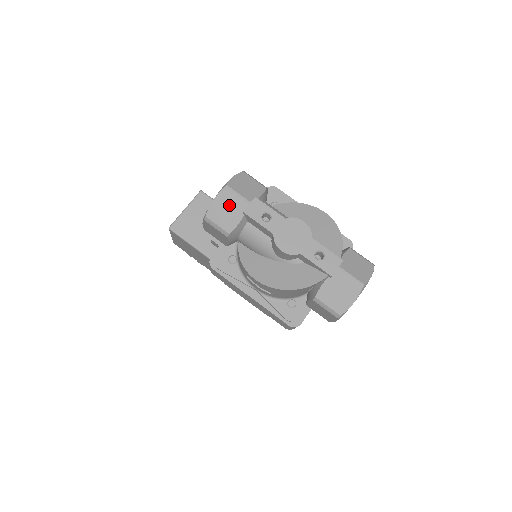
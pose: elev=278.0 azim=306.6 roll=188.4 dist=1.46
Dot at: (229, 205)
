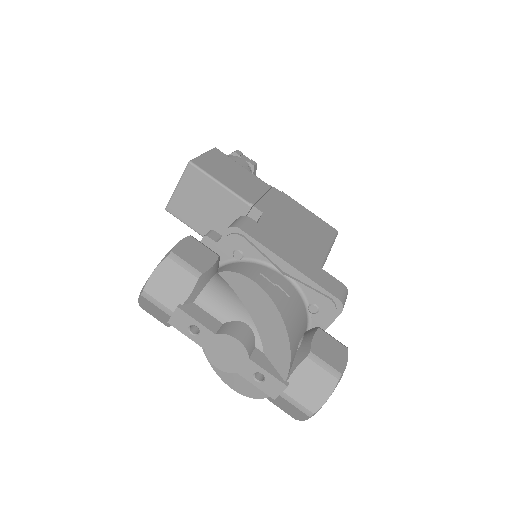
Dot at: (154, 309)
